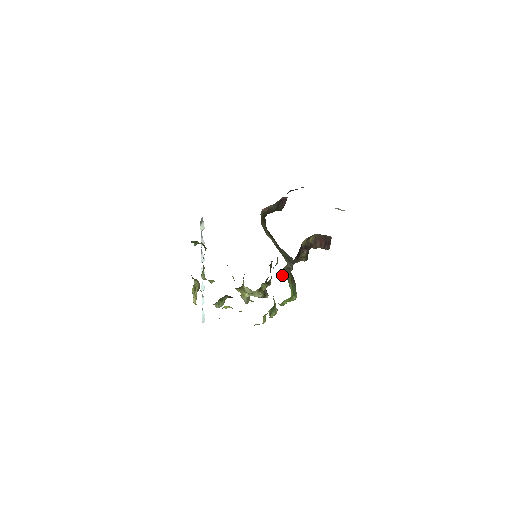
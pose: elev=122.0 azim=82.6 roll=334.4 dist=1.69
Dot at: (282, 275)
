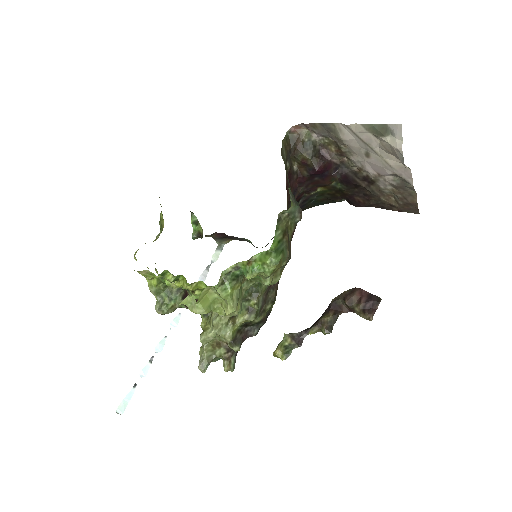
Dot at: (279, 346)
